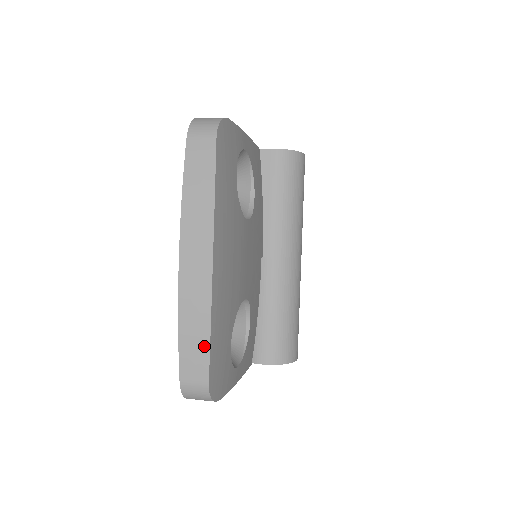
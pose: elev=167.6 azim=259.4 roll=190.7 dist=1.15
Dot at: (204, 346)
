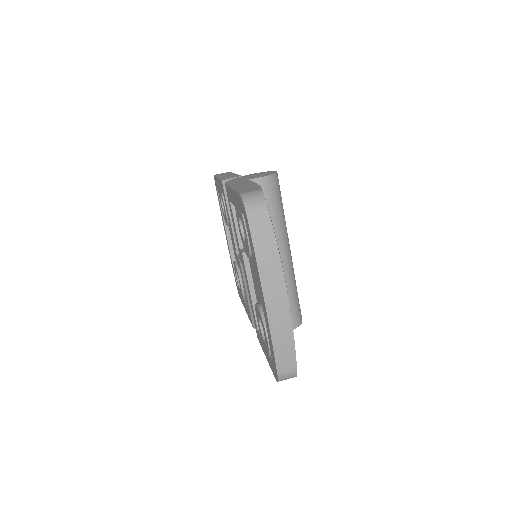
Dot at: (291, 349)
